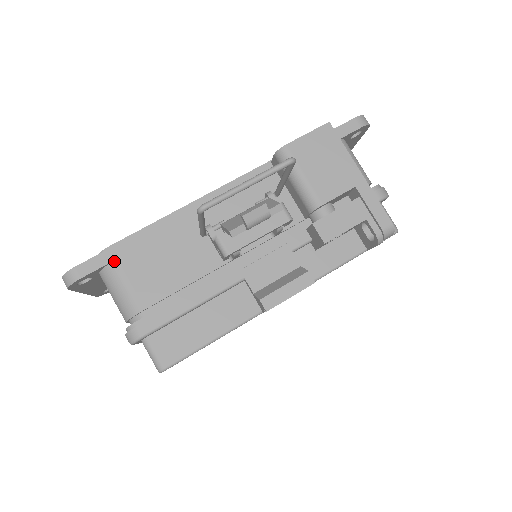
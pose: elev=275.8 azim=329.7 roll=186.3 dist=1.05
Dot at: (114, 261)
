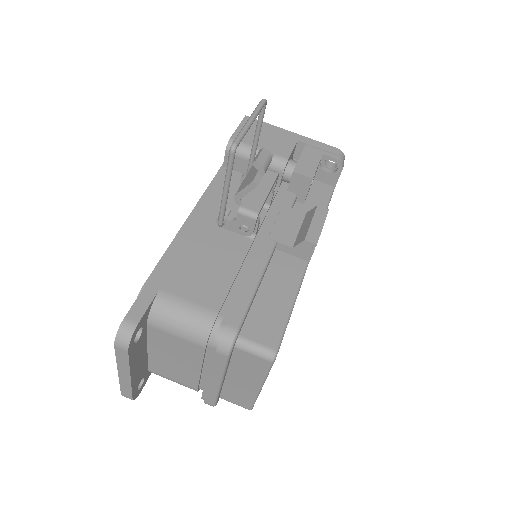
Dot at: (159, 292)
